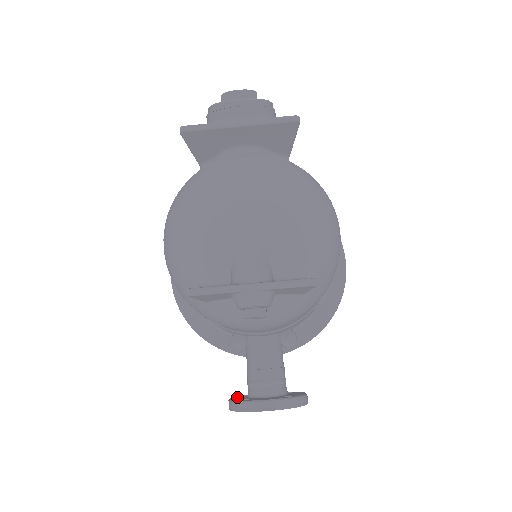
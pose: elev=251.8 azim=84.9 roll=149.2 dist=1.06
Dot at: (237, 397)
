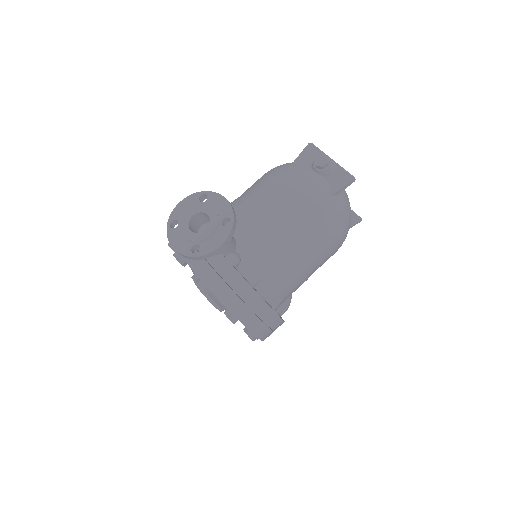
Dot at: occluded
